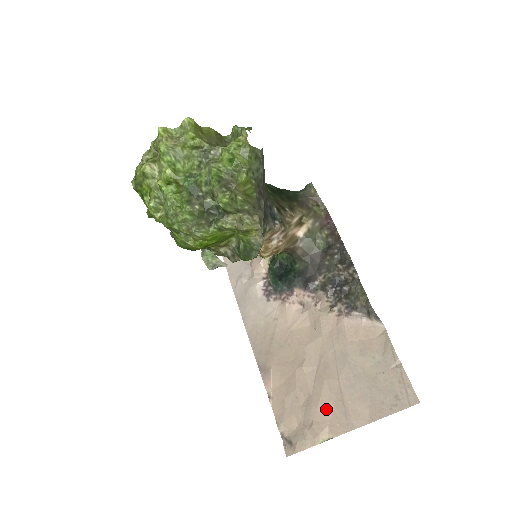
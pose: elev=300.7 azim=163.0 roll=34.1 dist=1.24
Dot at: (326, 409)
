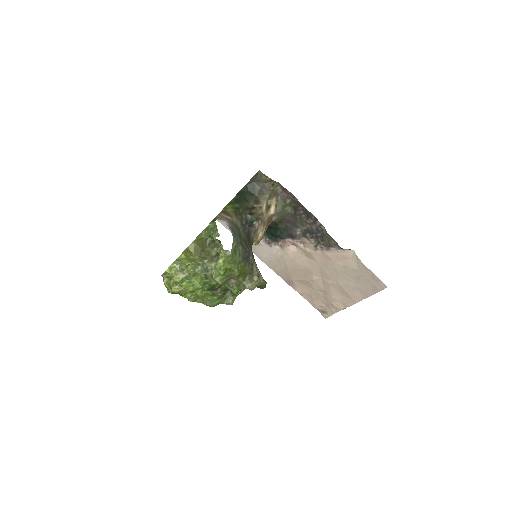
Dot at: (337, 297)
